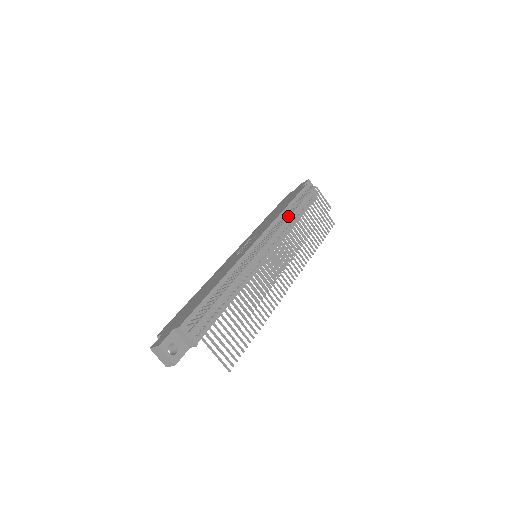
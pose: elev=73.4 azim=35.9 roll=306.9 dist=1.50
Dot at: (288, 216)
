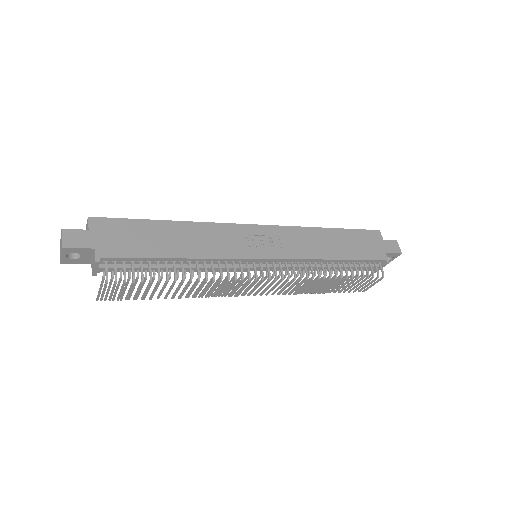
Dot at: occluded
